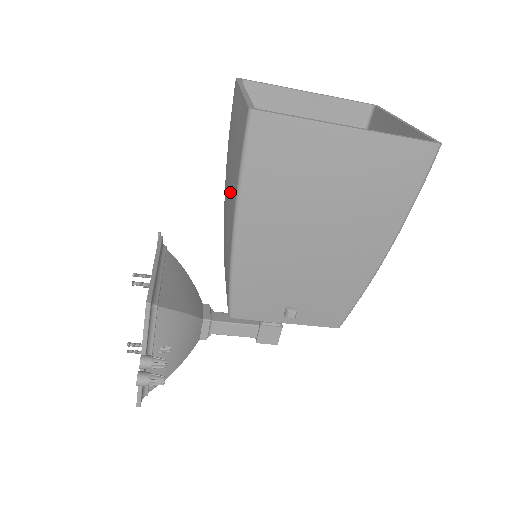
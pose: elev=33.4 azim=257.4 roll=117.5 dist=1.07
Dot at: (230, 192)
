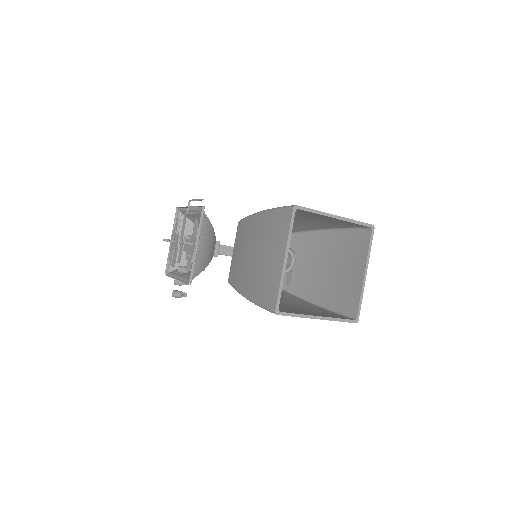
Dot at: (253, 275)
